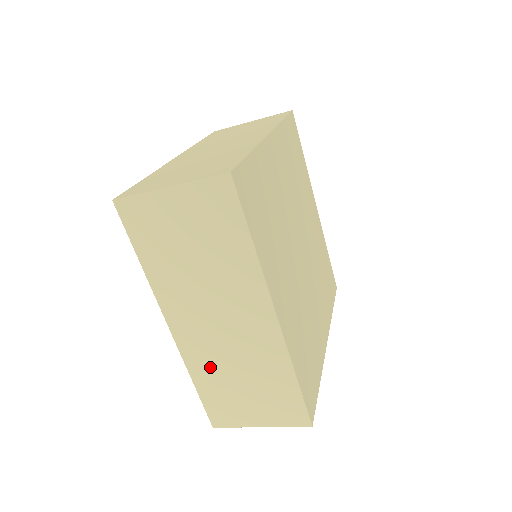
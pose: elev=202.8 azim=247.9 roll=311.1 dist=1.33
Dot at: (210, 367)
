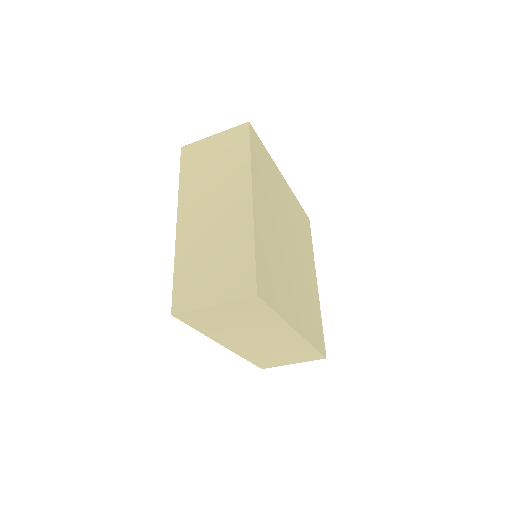
Dot at: (256, 353)
